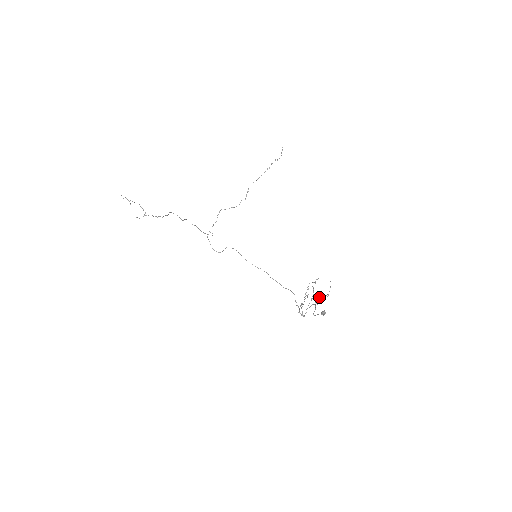
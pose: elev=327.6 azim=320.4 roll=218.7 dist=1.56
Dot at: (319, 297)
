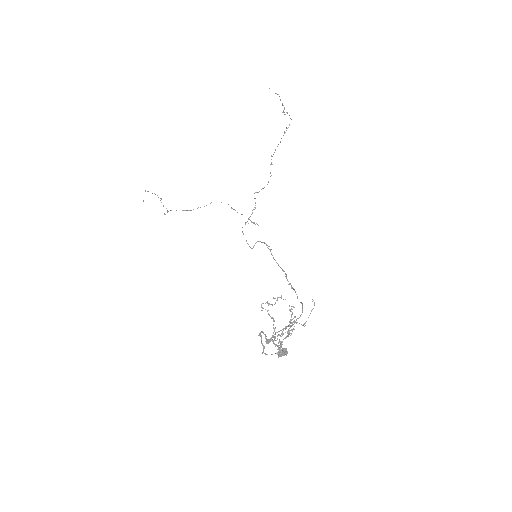
Dot at: occluded
